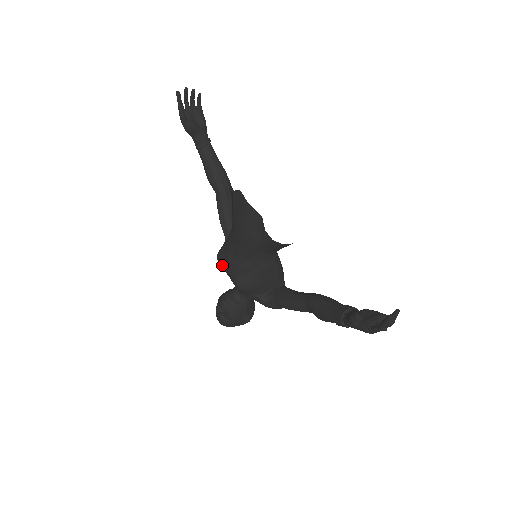
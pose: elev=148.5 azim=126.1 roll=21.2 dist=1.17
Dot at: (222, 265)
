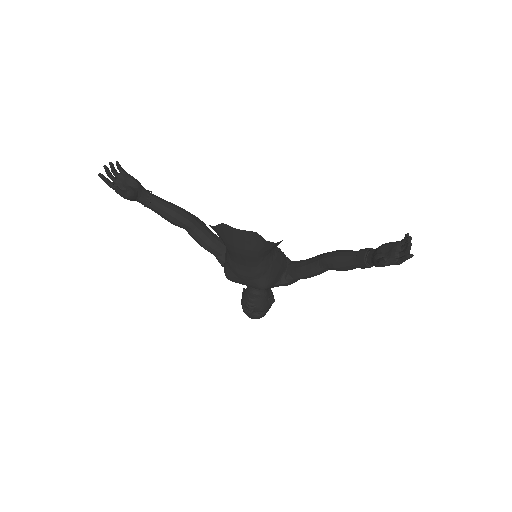
Dot at: (236, 282)
